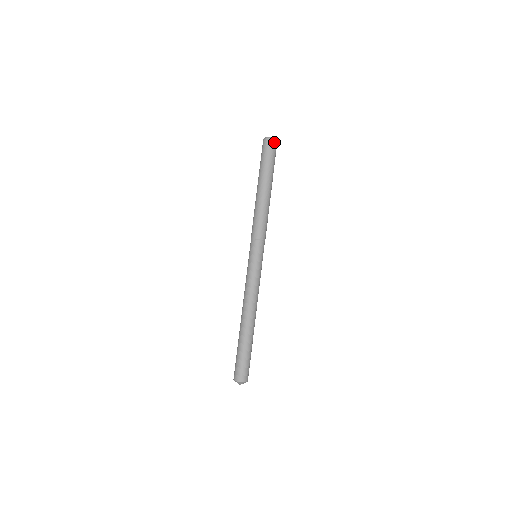
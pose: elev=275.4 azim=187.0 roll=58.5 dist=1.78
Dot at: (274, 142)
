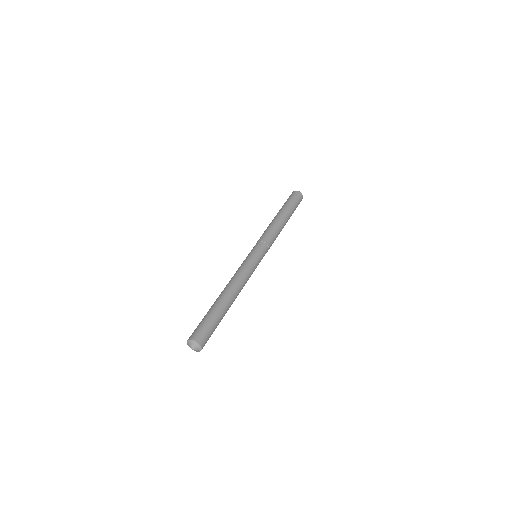
Dot at: (299, 193)
